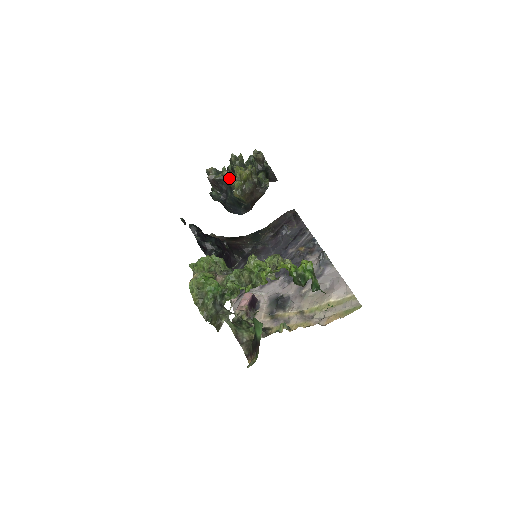
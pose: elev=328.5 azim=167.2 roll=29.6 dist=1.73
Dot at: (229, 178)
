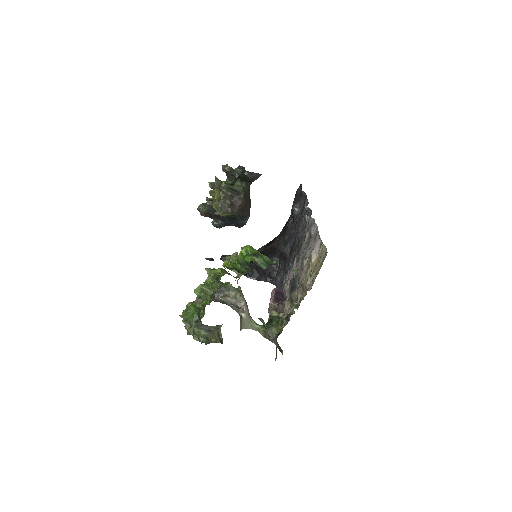
Dot at: occluded
